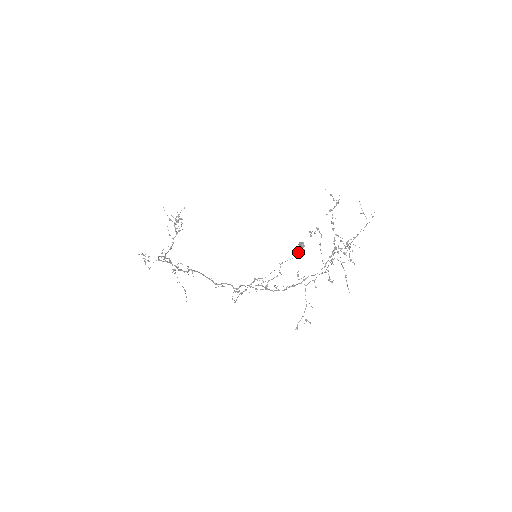
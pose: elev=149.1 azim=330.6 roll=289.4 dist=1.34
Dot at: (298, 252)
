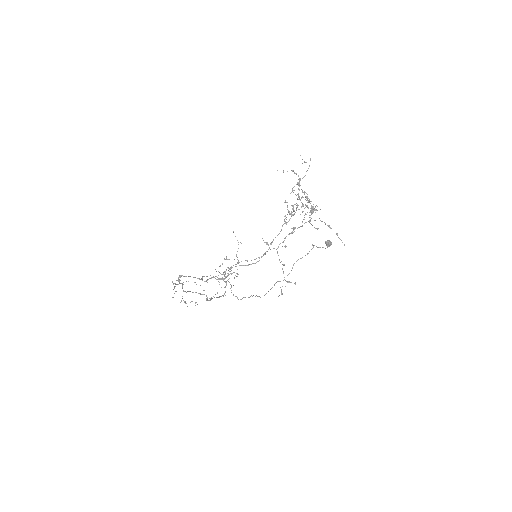
Dot at: (312, 245)
